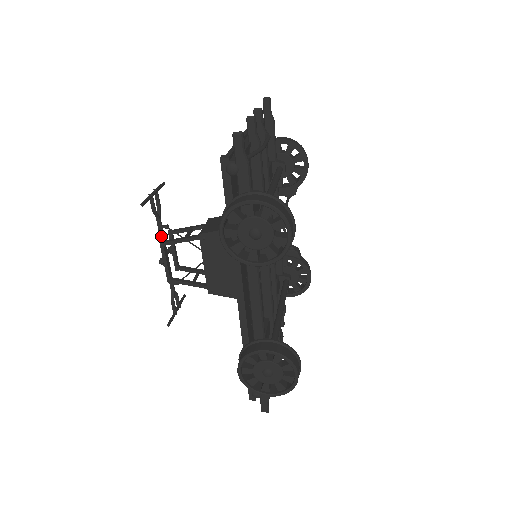
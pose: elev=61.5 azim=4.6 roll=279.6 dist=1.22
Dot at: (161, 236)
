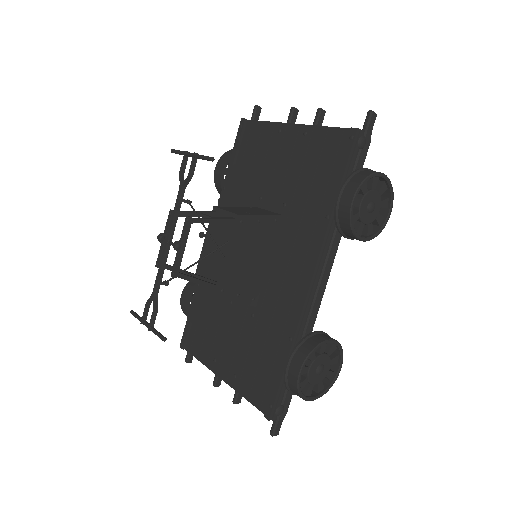
Dot at: (176, 213)
